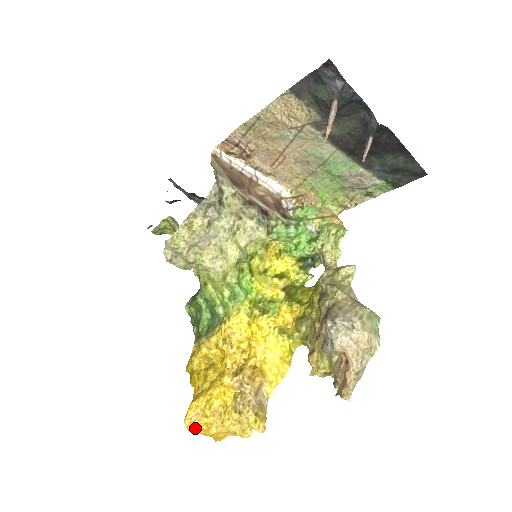
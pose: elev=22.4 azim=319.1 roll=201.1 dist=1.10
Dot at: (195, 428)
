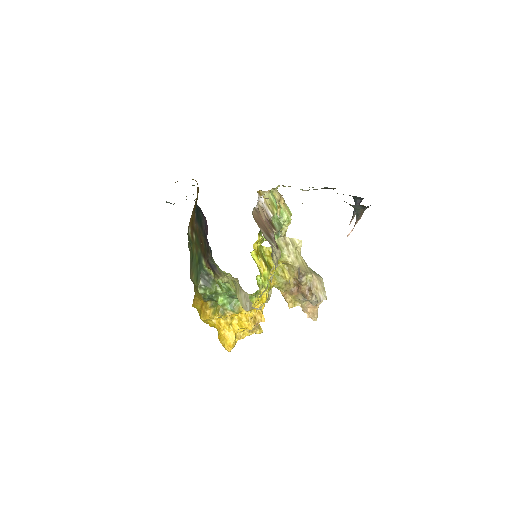
Dot at: occluded
